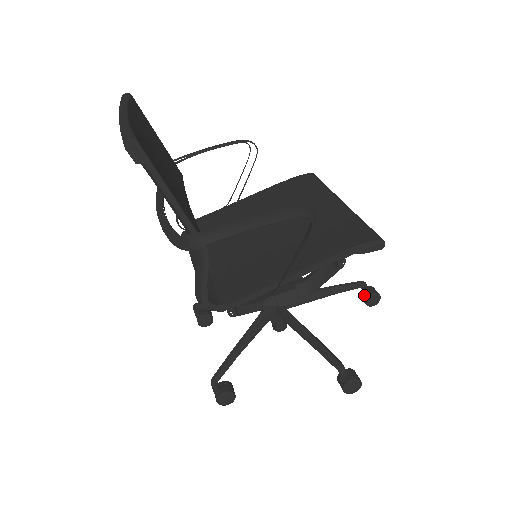
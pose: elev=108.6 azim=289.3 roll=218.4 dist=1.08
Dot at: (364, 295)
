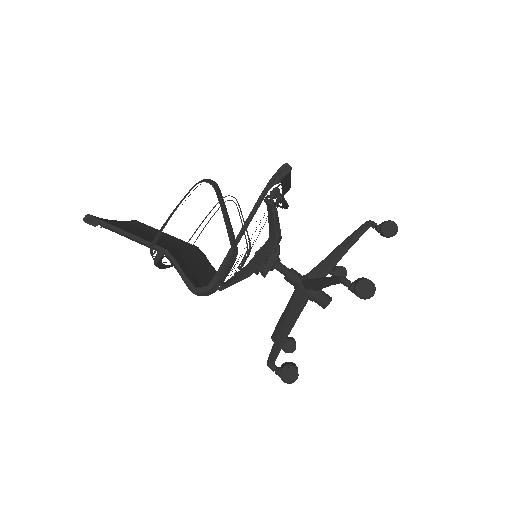
Dot at: (379, 231)
